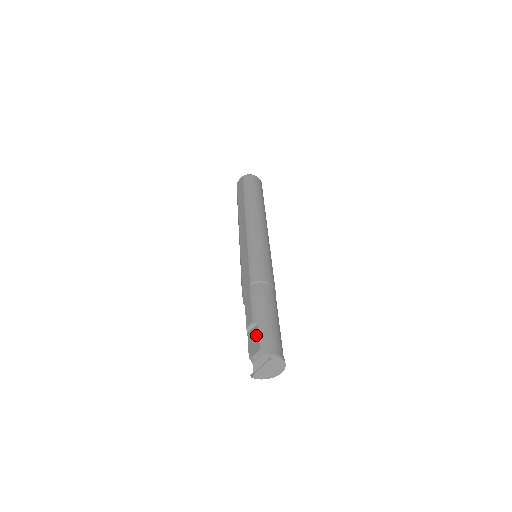
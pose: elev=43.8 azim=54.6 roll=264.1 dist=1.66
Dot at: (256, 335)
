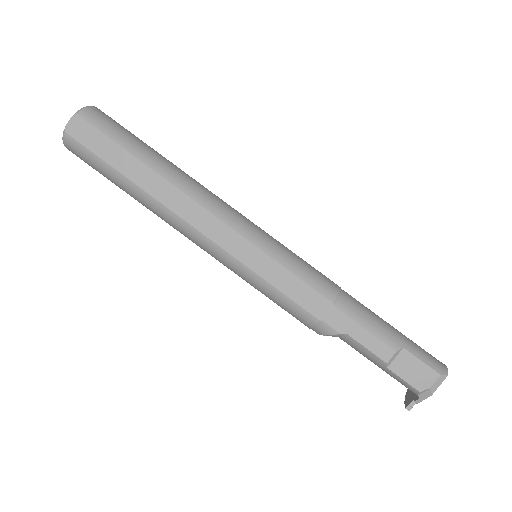
Dot at: (415, 362)
